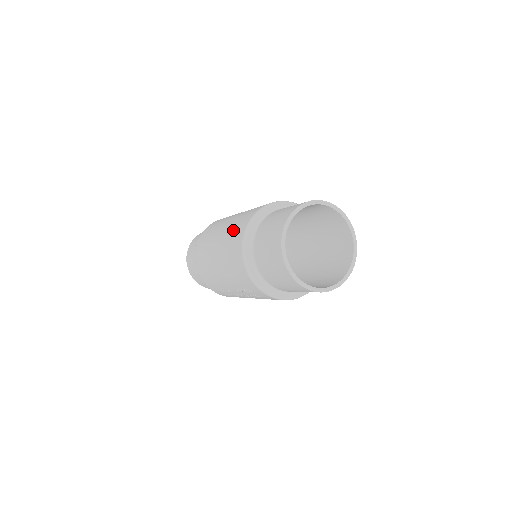
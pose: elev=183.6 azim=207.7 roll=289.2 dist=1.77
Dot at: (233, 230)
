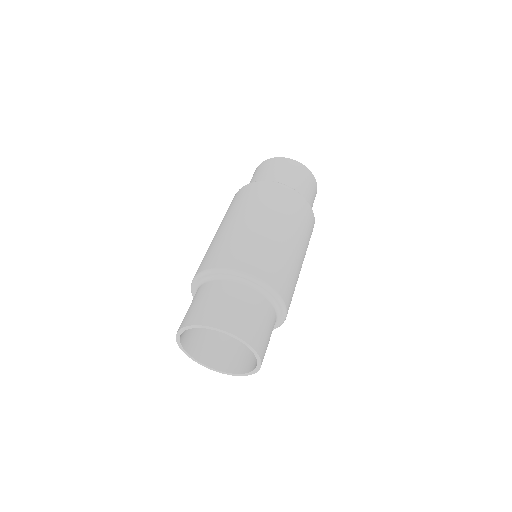
Dot at: (206, 254)
